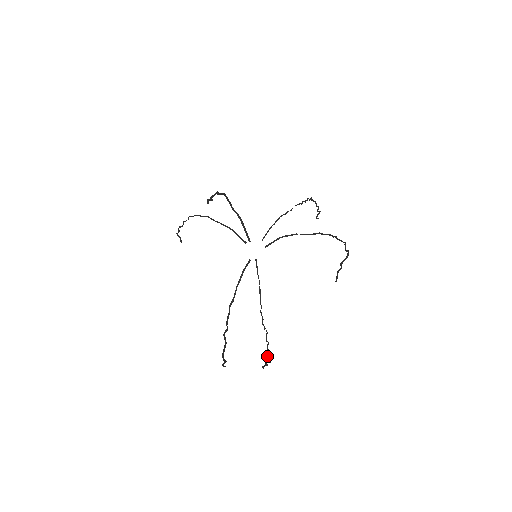
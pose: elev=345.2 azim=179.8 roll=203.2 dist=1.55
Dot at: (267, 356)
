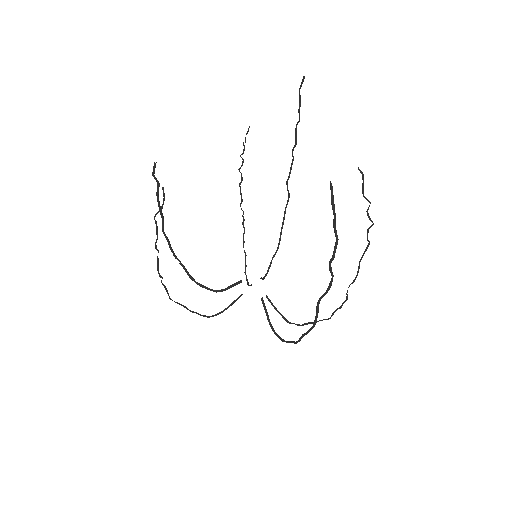
Dot at: occluded
